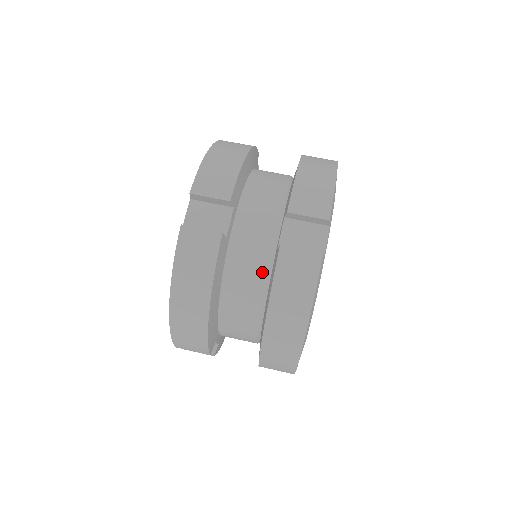
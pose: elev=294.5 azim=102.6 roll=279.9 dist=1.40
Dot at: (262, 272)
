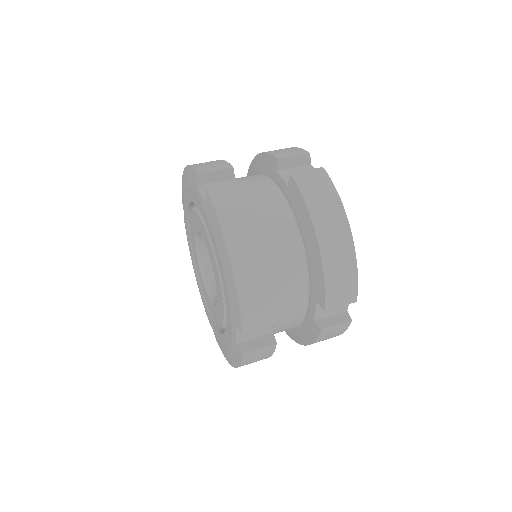
Dot at: (286, 211)
